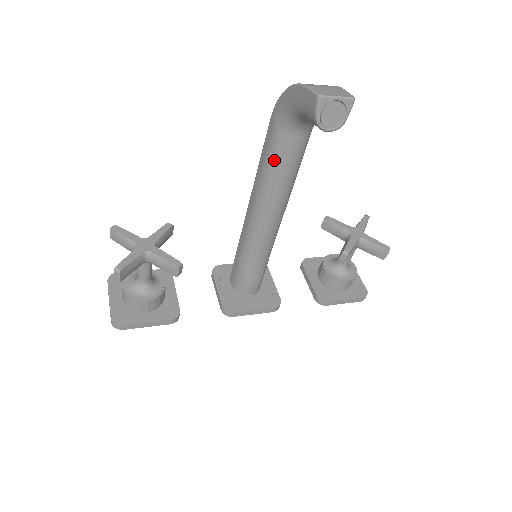
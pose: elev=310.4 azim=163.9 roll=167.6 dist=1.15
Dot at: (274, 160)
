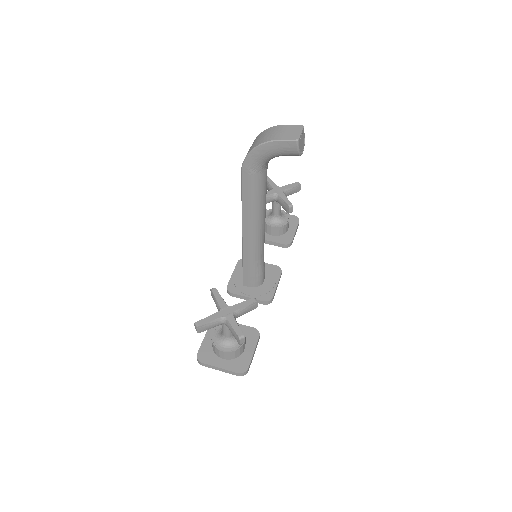
Dot at: (258, 193)
